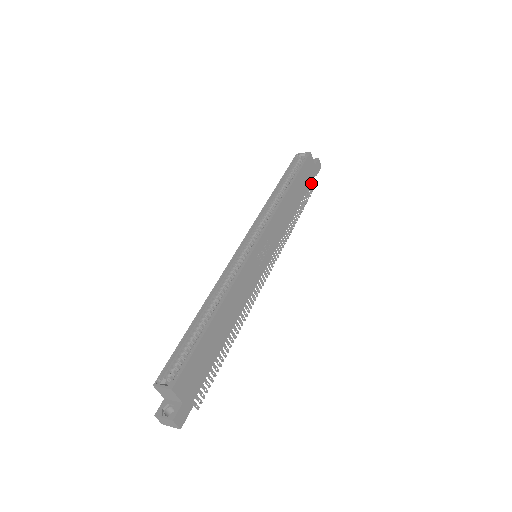
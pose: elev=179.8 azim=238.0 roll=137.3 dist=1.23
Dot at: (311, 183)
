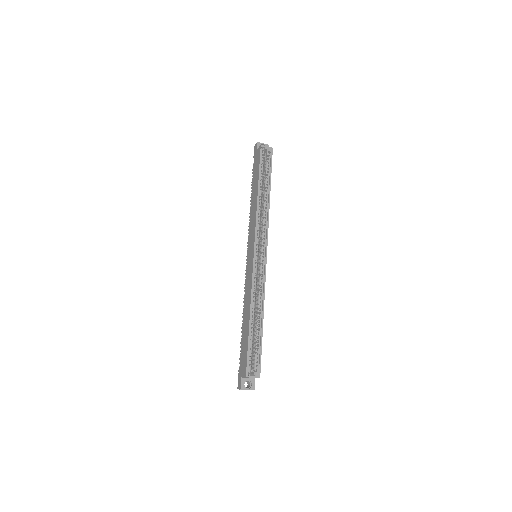
Dot at: occluded
